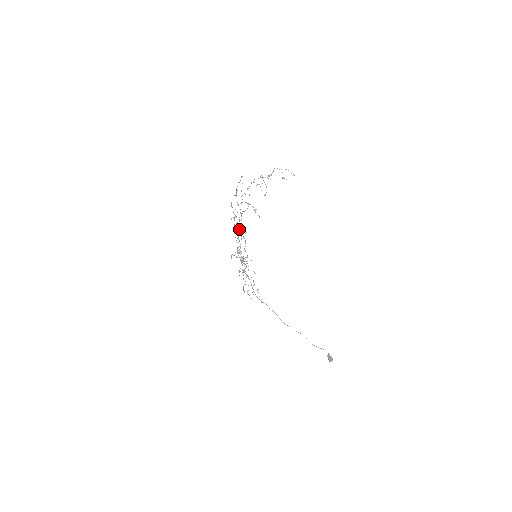
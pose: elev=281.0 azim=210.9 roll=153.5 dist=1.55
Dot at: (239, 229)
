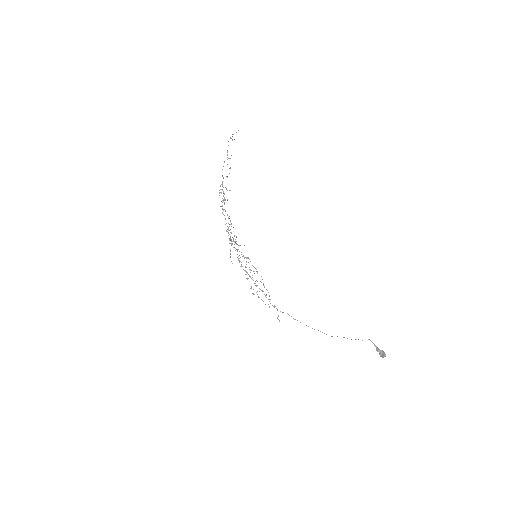
Dot at: occluded
